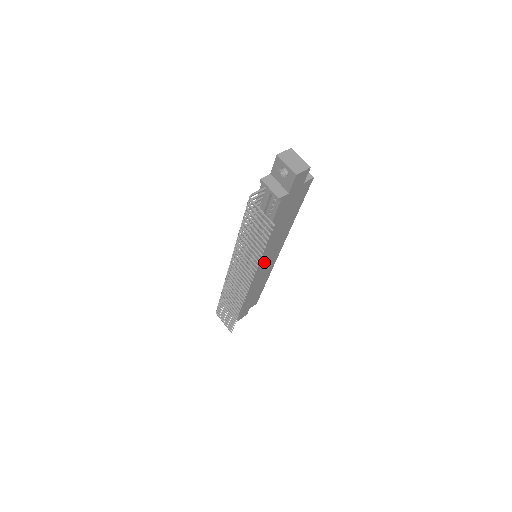
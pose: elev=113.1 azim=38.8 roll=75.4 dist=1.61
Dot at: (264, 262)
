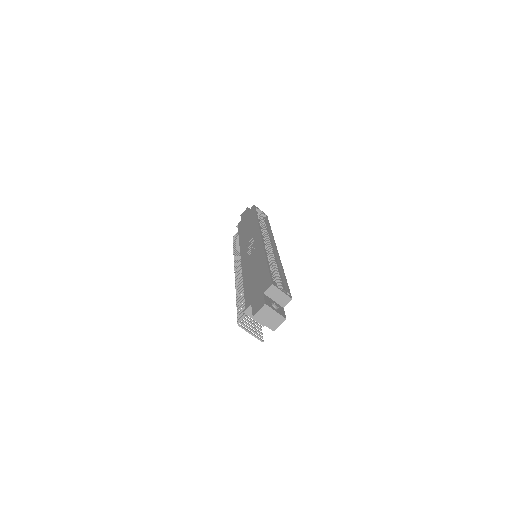
Dot at: occluded
